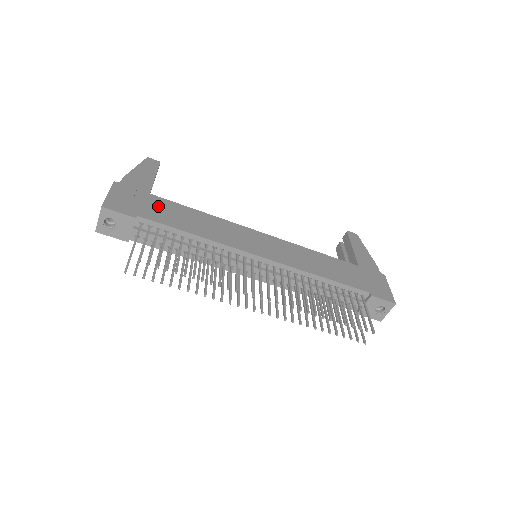
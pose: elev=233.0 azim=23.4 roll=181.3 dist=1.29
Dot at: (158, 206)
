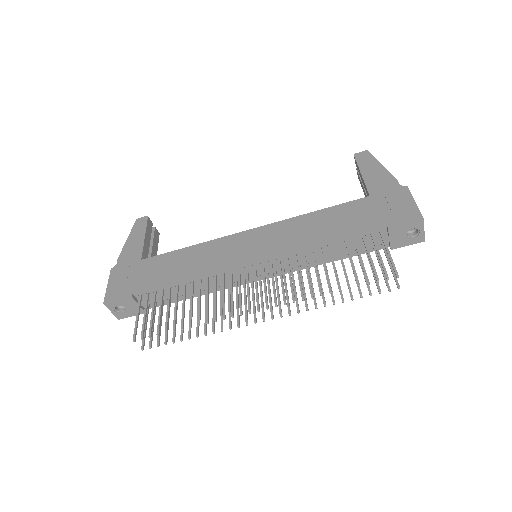
Dot at: (149, 269)
